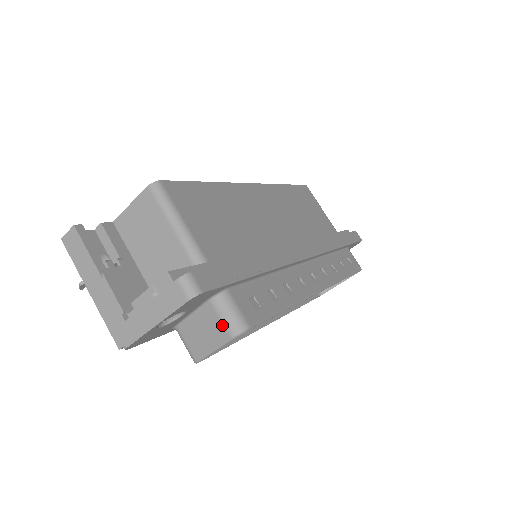
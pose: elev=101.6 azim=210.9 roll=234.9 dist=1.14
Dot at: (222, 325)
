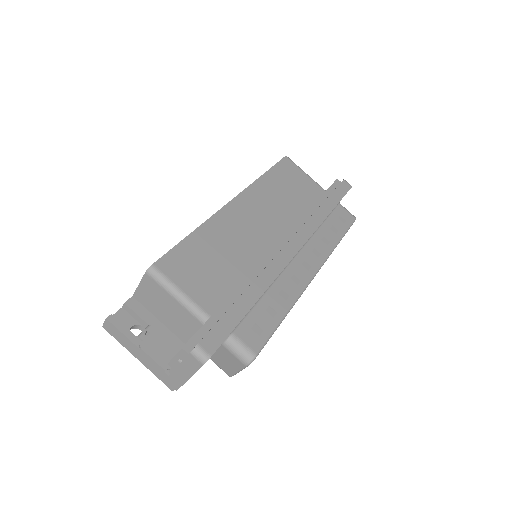
Dot at: (236, 359)
